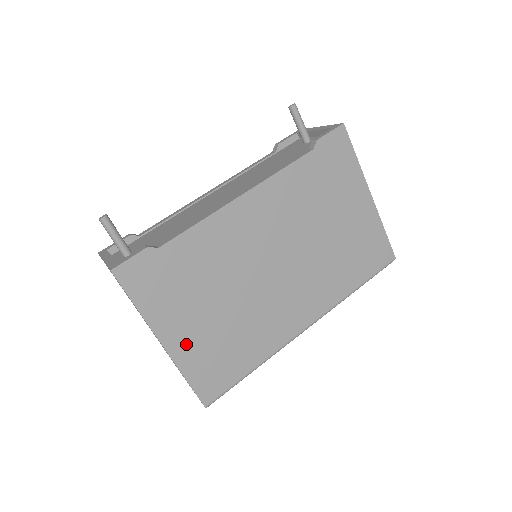
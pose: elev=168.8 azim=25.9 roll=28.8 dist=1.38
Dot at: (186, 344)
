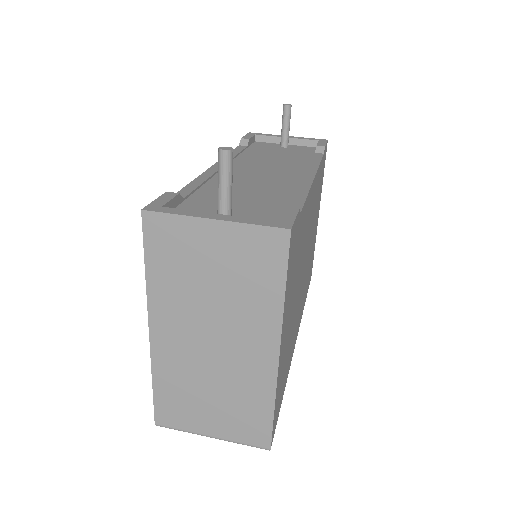
Dot at: (282, 355)
